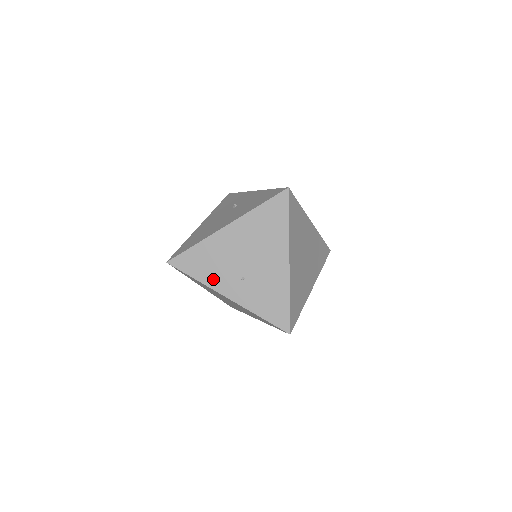
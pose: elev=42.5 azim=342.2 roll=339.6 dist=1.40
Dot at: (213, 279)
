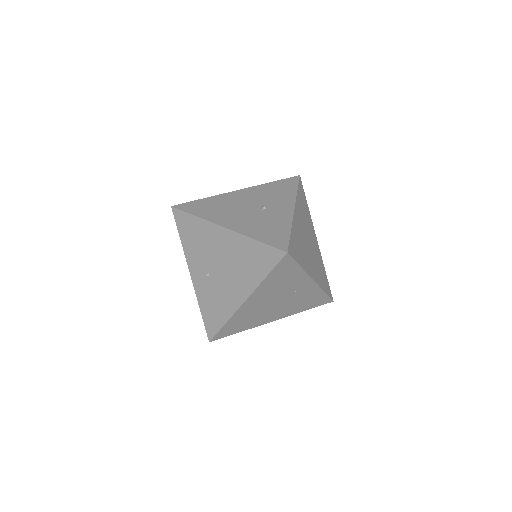
Dot at: (190, 252)
